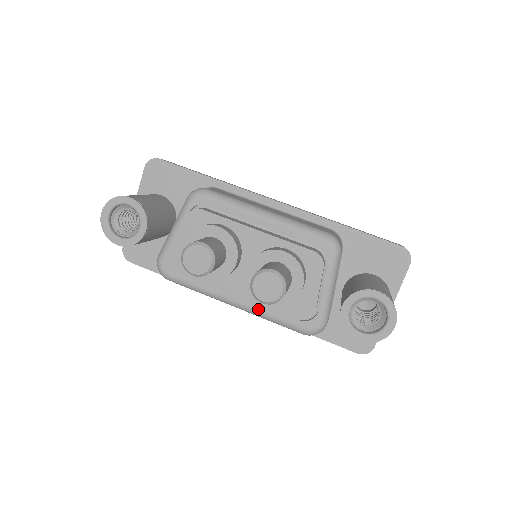
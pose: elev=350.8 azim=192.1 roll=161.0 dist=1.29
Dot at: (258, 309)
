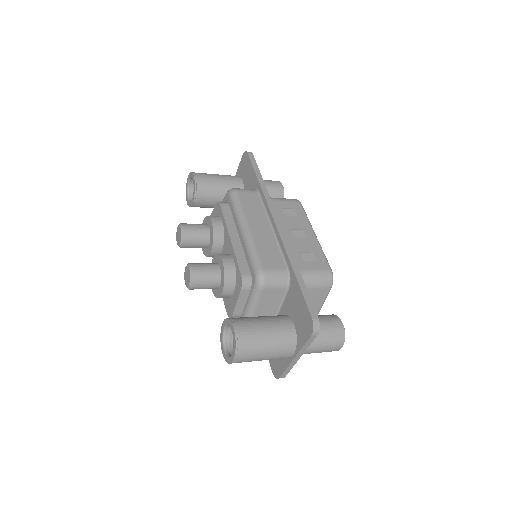
Dot at: occluded
